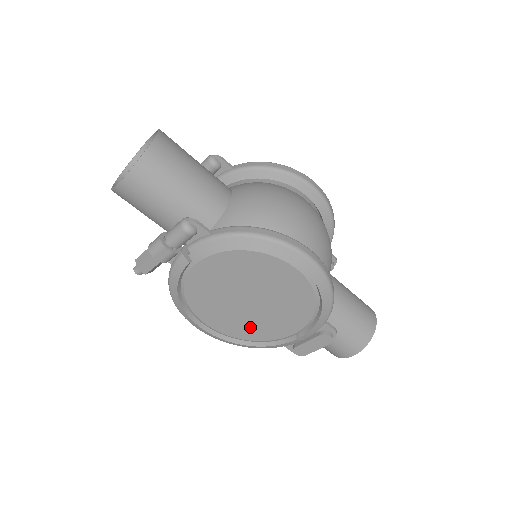
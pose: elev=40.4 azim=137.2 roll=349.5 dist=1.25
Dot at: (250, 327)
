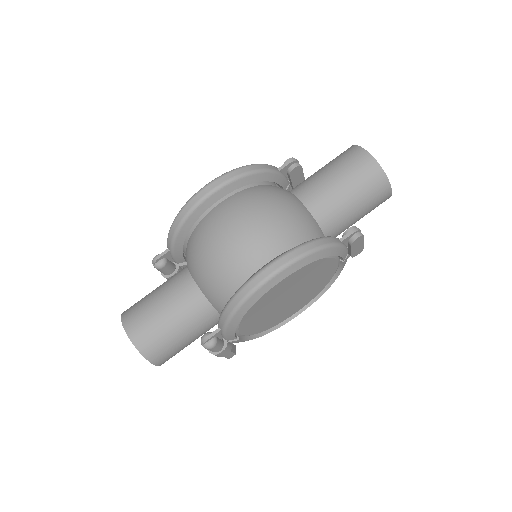
Dot at: (314, 290)
